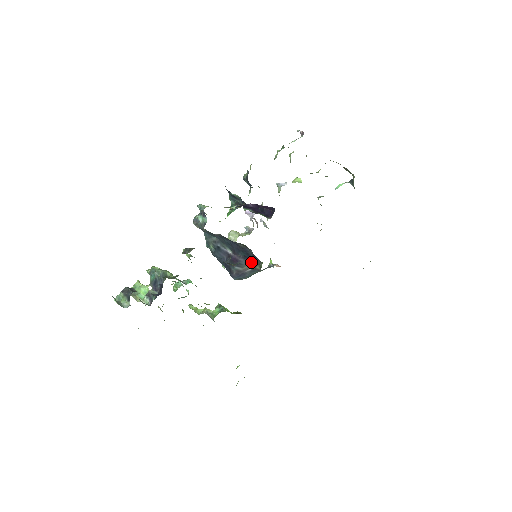
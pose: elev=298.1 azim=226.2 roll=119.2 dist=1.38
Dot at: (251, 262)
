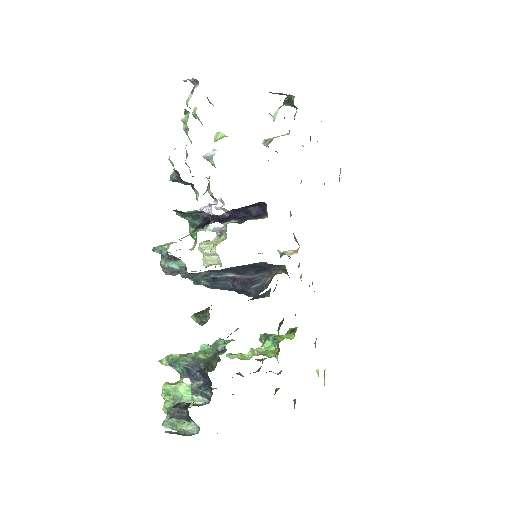
Dot at: (268, 272)
